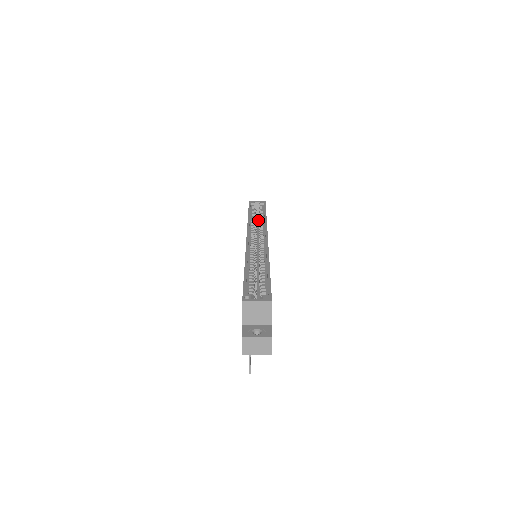
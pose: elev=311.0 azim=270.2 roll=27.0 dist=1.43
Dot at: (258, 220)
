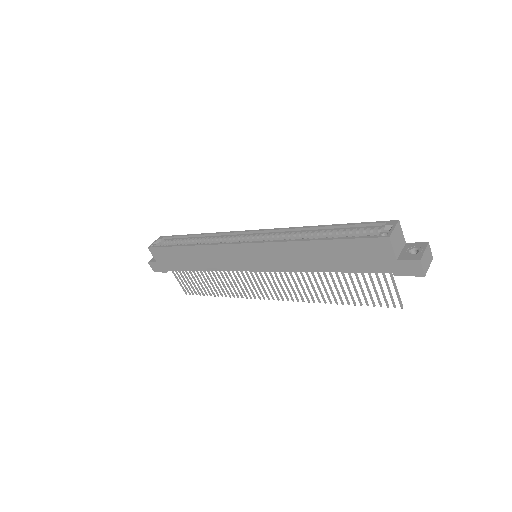
Dot at: occluded
